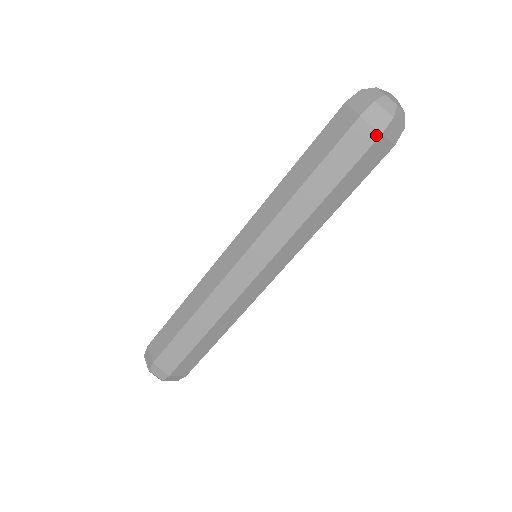
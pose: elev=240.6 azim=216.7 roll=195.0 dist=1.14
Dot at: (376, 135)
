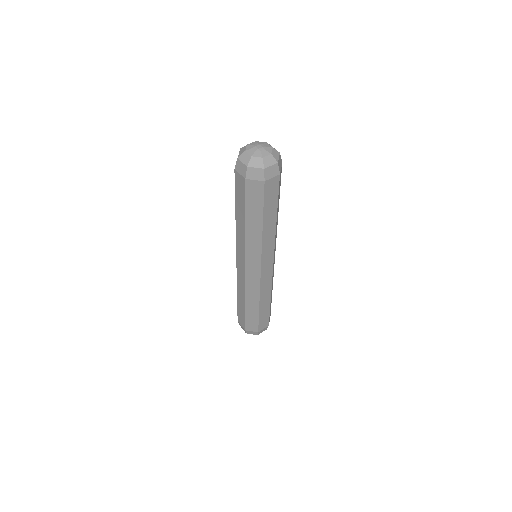
Dot at: (278, 177)
